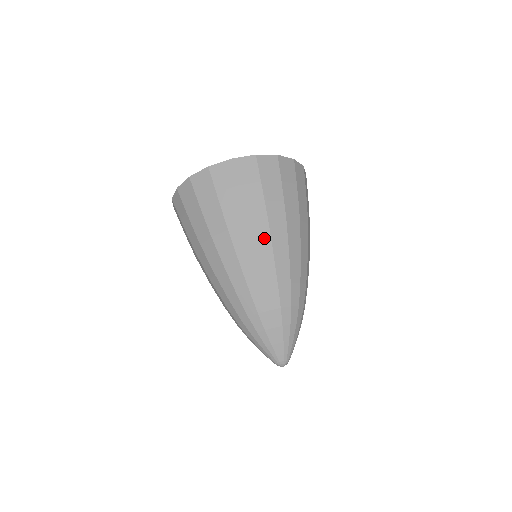
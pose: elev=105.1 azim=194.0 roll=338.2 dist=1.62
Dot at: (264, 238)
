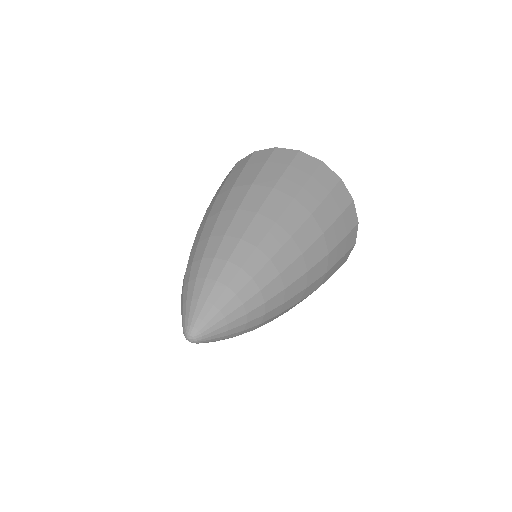
Dot at: occluded
